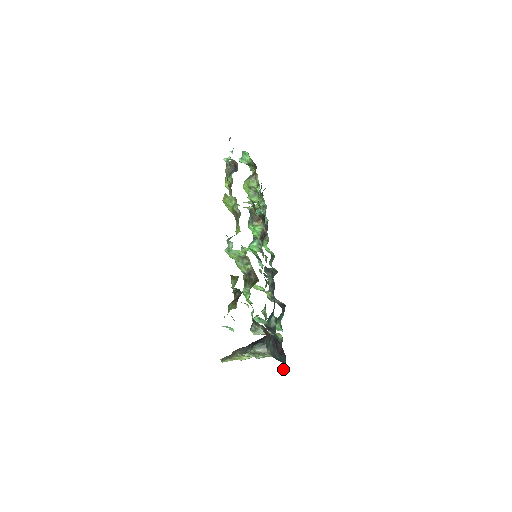
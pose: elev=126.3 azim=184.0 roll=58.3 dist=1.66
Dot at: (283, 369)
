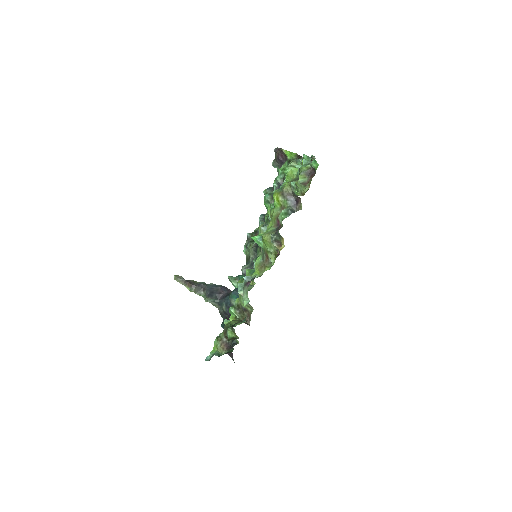
Dot at: (222, 325)
